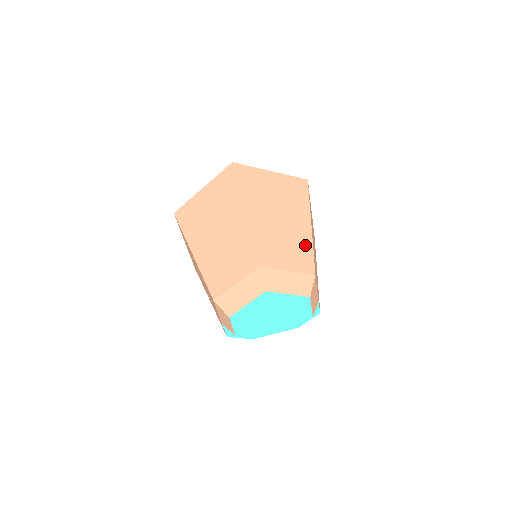
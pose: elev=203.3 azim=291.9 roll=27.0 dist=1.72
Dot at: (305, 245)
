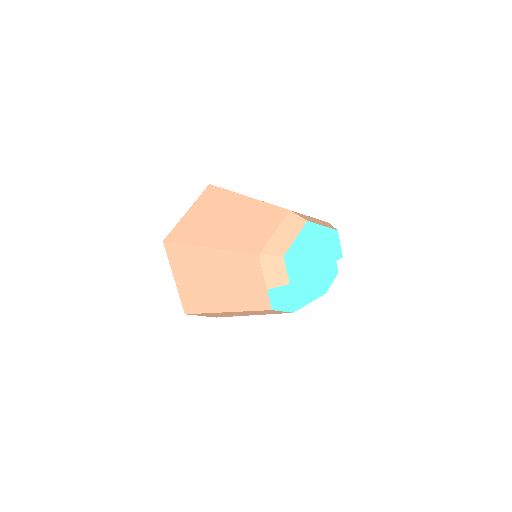
Dot at: occluded
